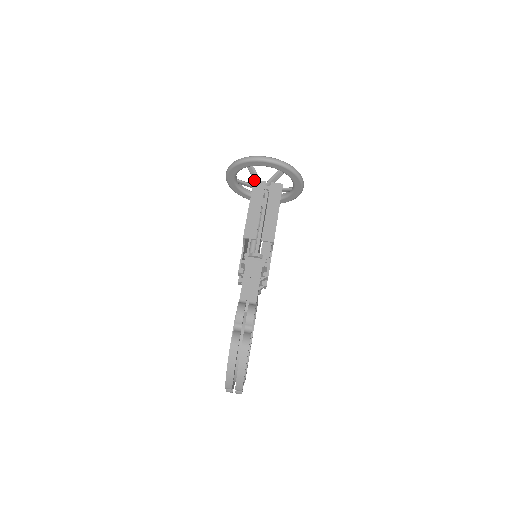
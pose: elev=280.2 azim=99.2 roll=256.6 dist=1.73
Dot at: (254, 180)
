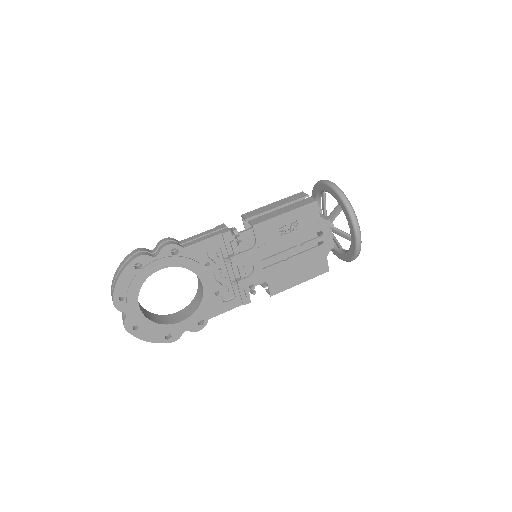
Dot at: (302, 192)
